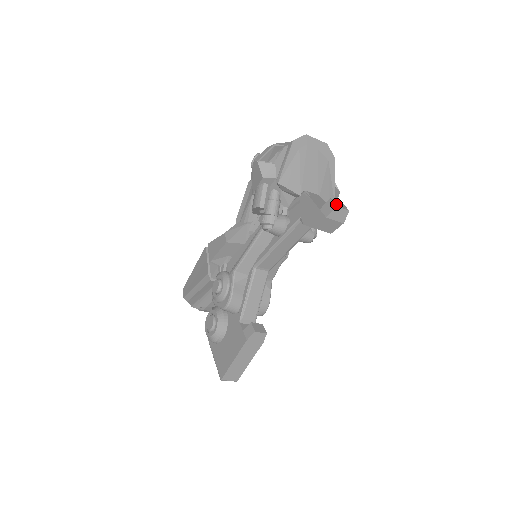
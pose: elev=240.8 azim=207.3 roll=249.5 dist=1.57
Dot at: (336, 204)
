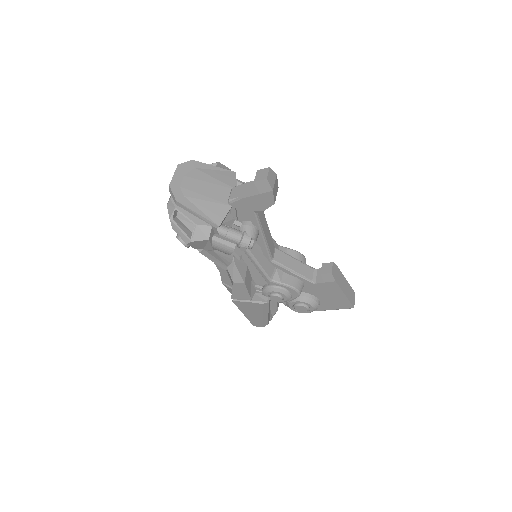
Dot at: (263, 178)
